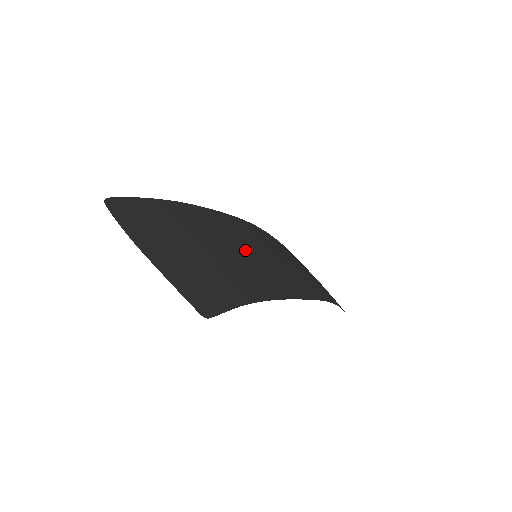
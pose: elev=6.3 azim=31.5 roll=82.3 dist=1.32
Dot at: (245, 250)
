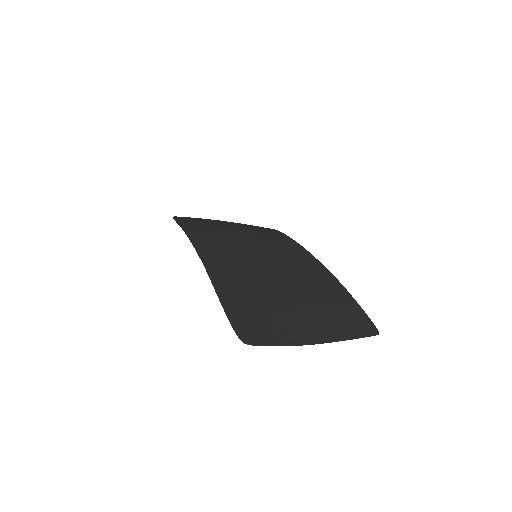
Dot at: (269, 262)
